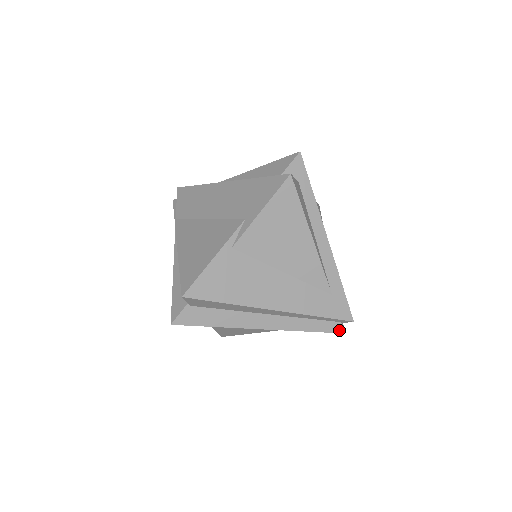
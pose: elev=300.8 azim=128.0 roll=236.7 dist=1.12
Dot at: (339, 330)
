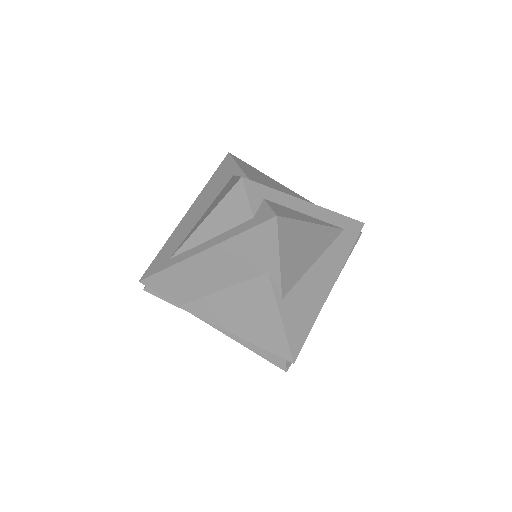
Dot at: (358, 237)
